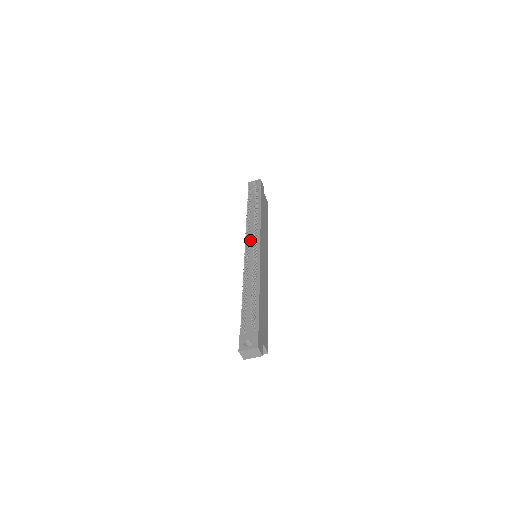
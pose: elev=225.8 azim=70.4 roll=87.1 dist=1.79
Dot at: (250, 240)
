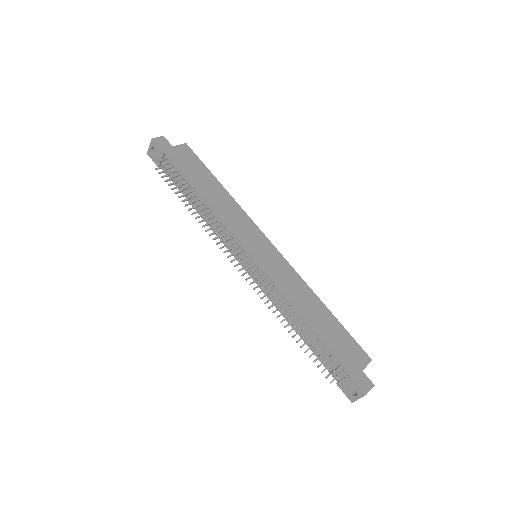
Dot at: occluded
